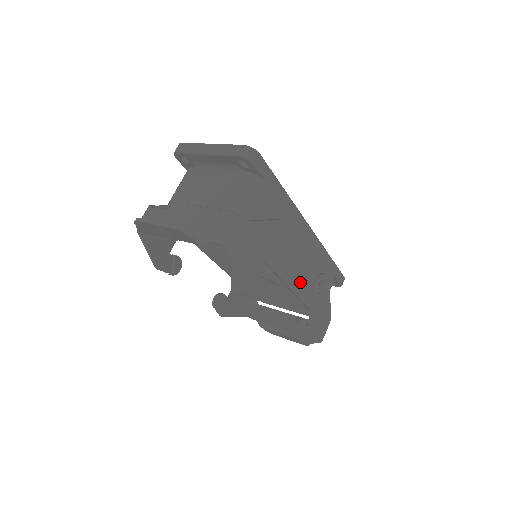
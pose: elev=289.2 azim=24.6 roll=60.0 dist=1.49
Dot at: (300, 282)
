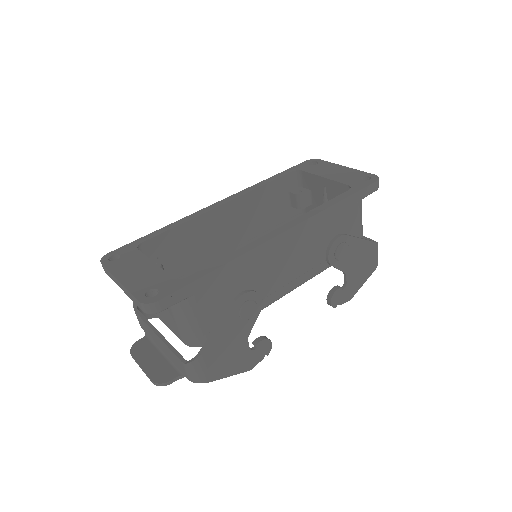
Dot at: (311, 269)
